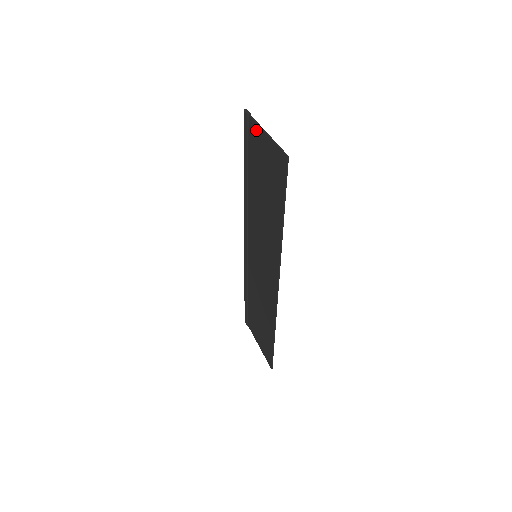
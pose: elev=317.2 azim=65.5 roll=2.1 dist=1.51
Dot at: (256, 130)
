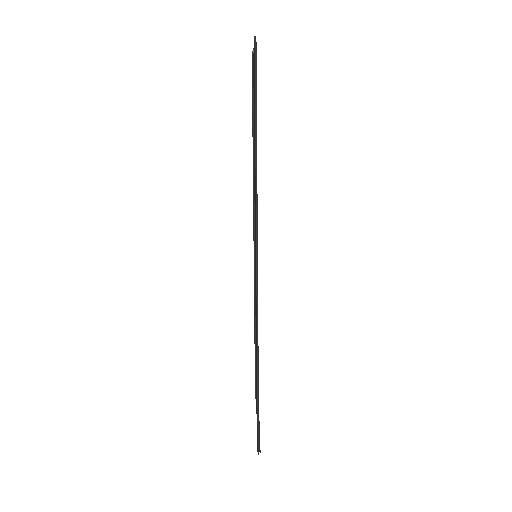
Dot at: (253, 59)
